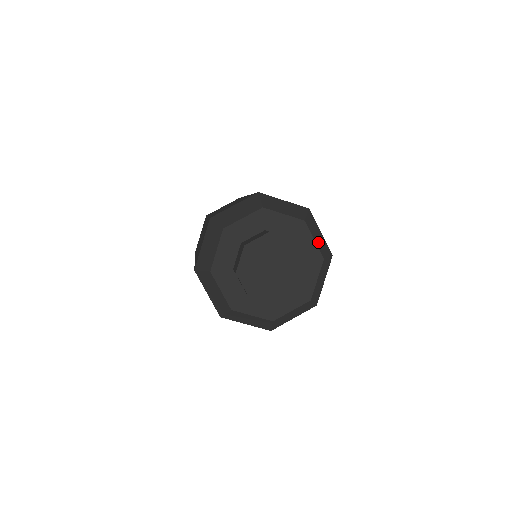
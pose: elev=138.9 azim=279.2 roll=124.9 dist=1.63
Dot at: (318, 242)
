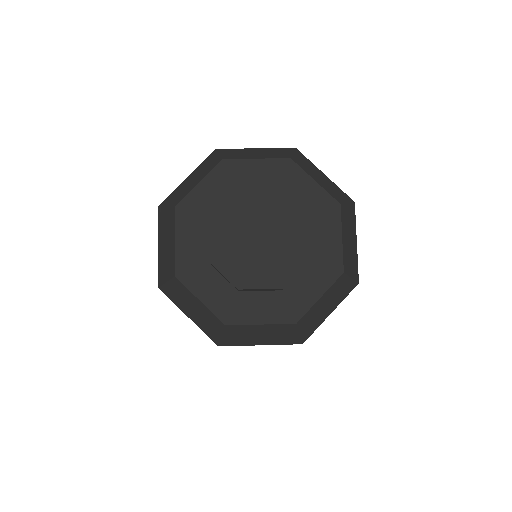
Dot at: (264, 156)
